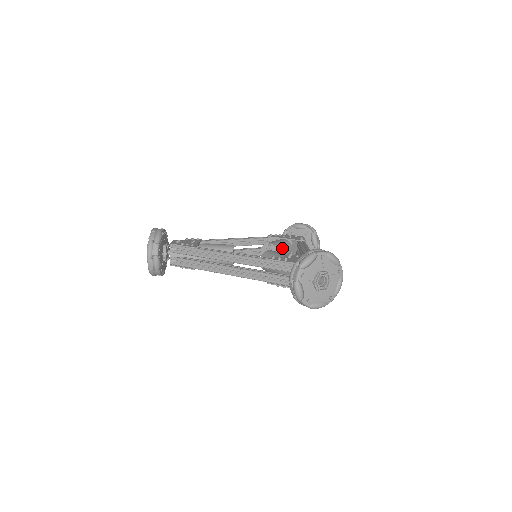
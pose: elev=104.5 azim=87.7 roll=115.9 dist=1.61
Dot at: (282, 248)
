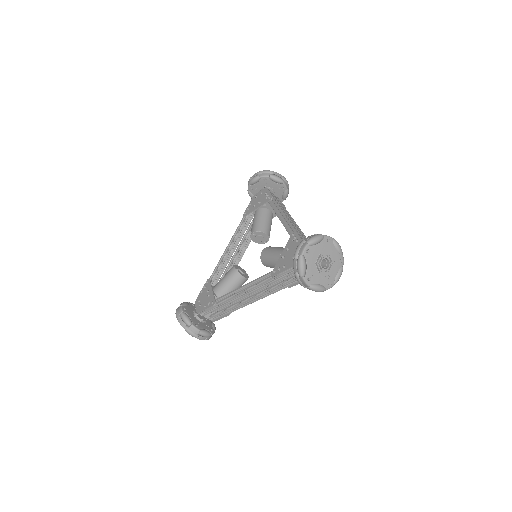
Dot at: (264, 224)
